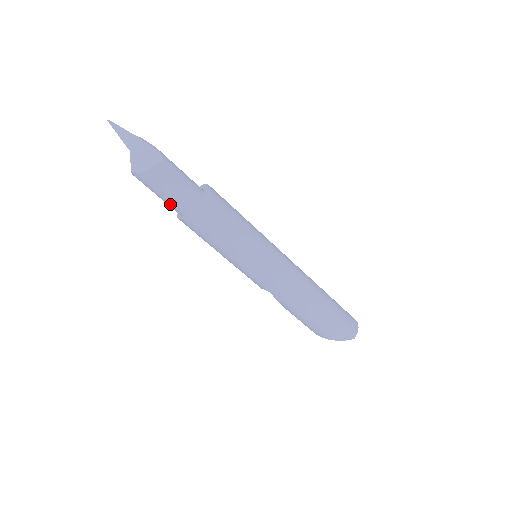
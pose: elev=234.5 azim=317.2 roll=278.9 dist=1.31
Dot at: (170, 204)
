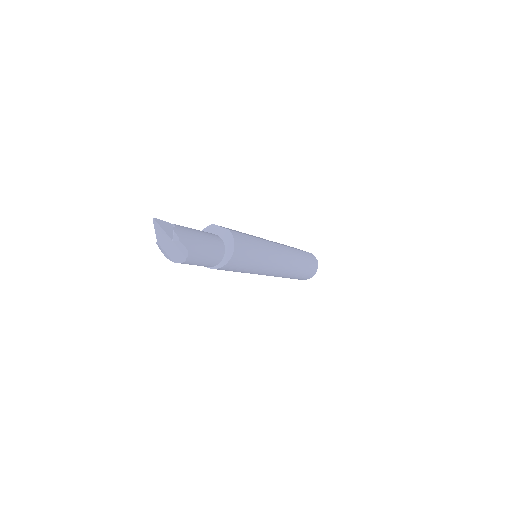
Dot at: occluded
